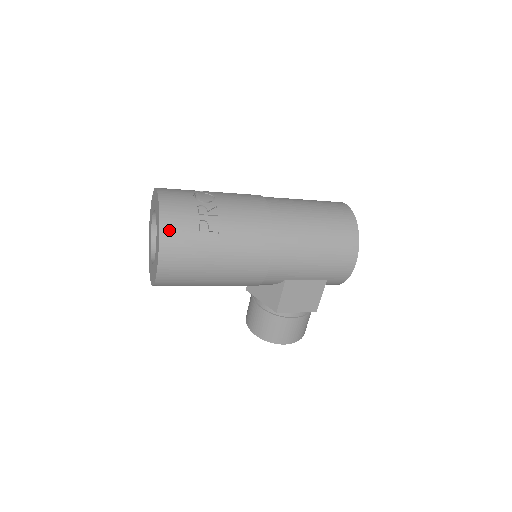
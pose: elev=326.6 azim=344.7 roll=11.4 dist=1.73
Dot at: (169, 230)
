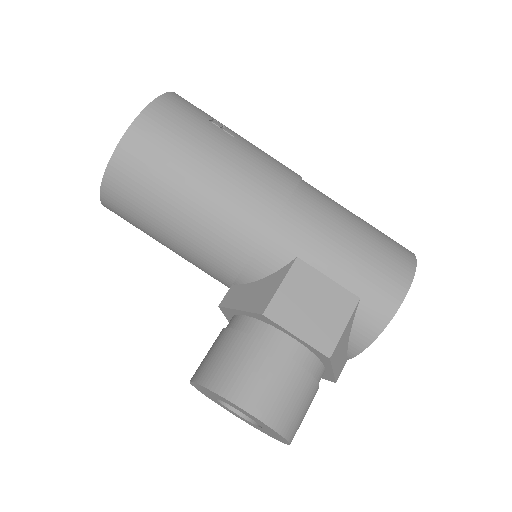
Dot at: (178, 99)
